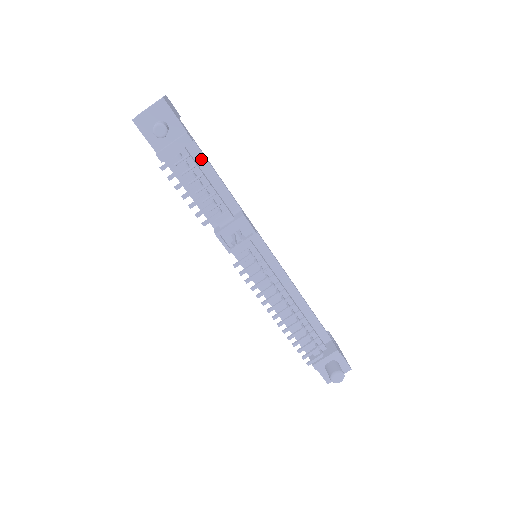
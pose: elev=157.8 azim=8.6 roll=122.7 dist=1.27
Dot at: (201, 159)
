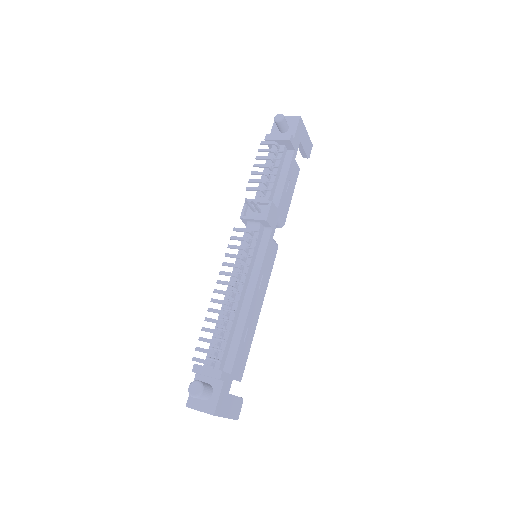
Dot at: (287, 164)
